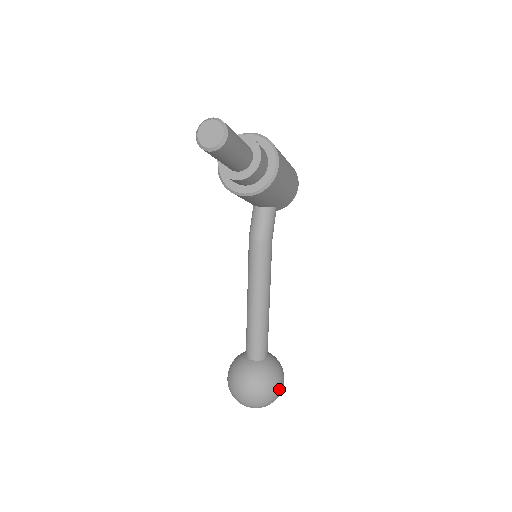
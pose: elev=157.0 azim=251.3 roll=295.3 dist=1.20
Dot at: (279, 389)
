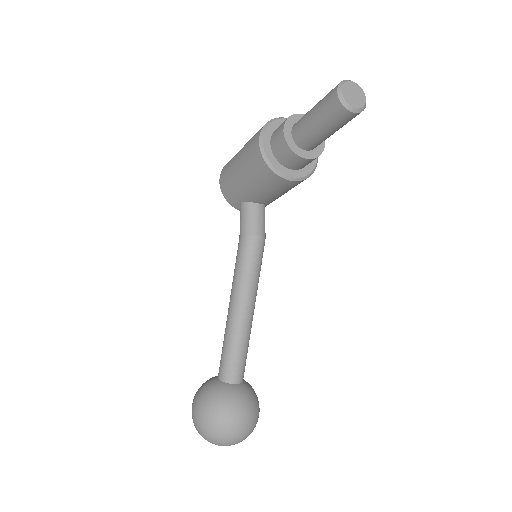
Dot at: occluded
